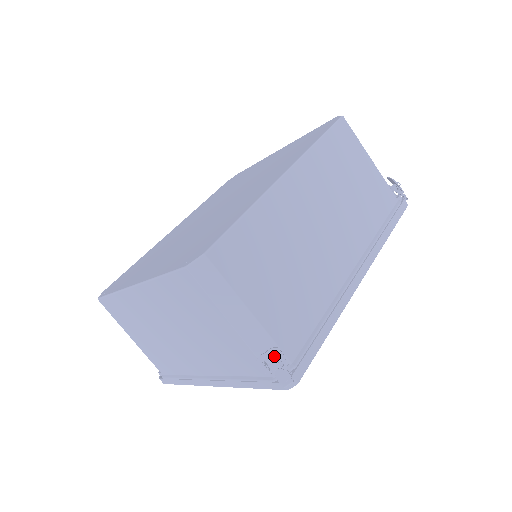
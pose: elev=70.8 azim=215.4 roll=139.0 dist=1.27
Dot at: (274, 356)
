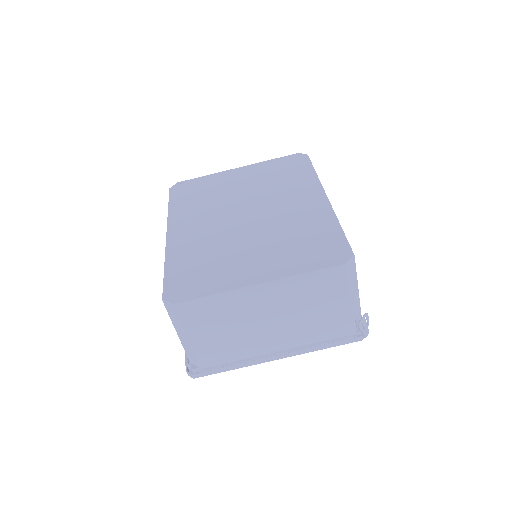
Dot at: (359, 320)
